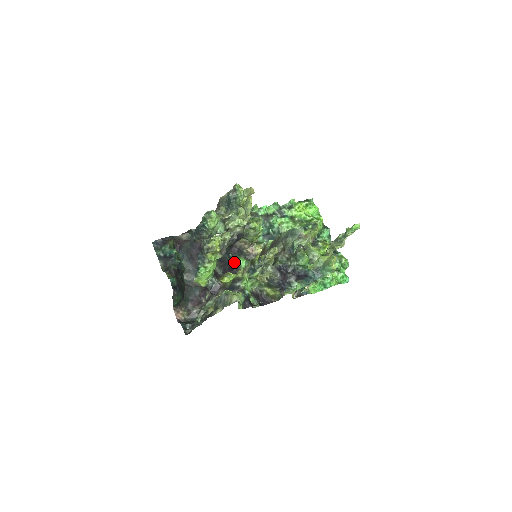
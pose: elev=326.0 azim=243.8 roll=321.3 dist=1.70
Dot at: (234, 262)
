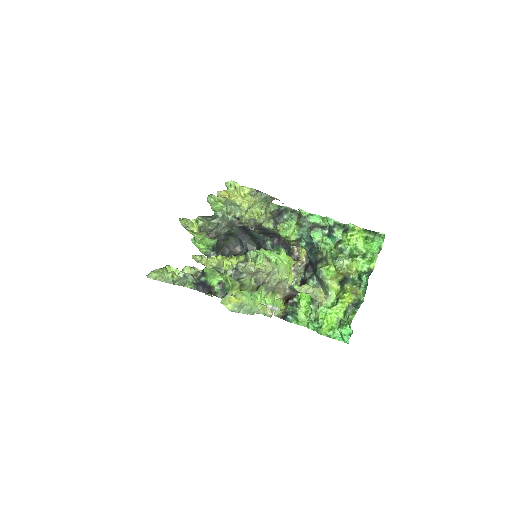
Dot at: occluded
